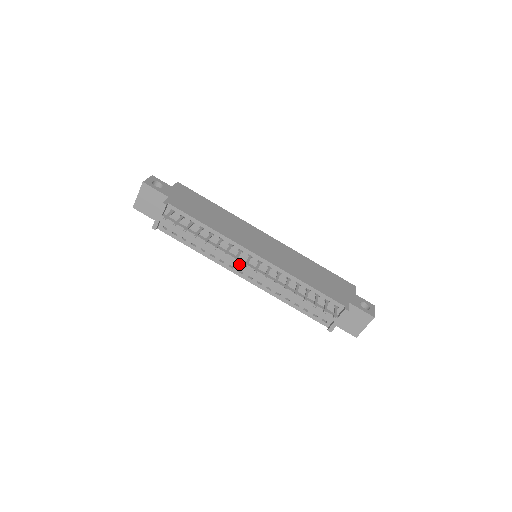
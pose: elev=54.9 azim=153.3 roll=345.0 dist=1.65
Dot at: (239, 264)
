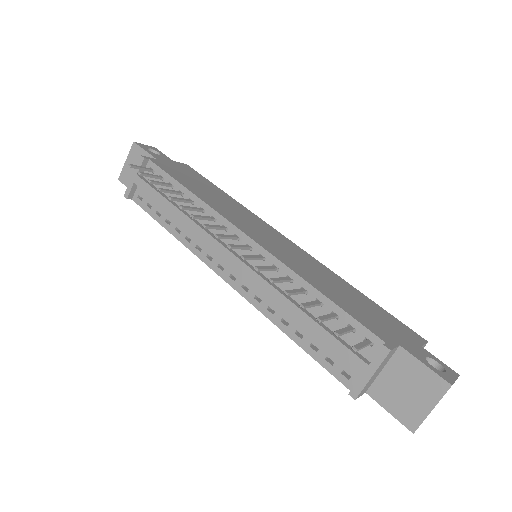
Dot at: (218, 248)
